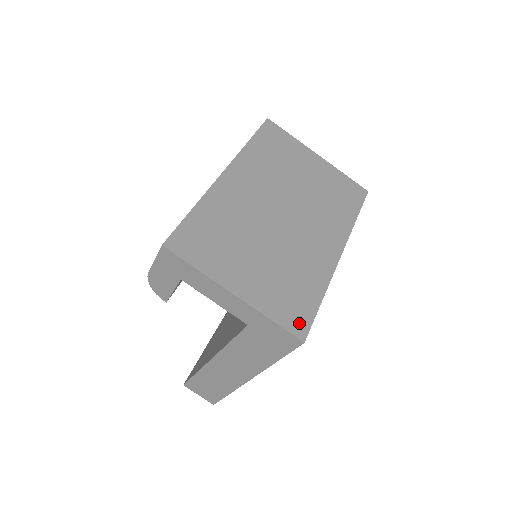
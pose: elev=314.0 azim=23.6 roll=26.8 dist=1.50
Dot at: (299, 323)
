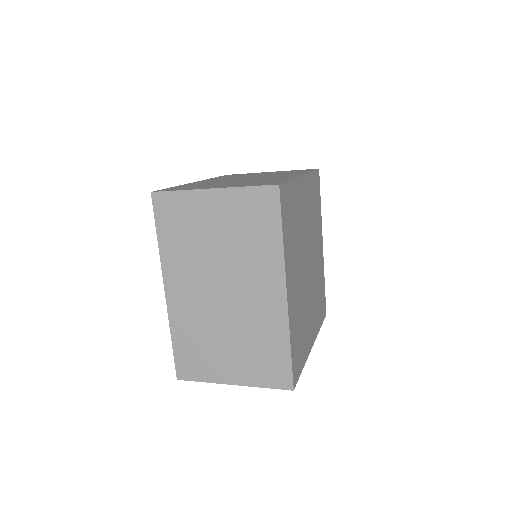
Dot at: (283, 379)
